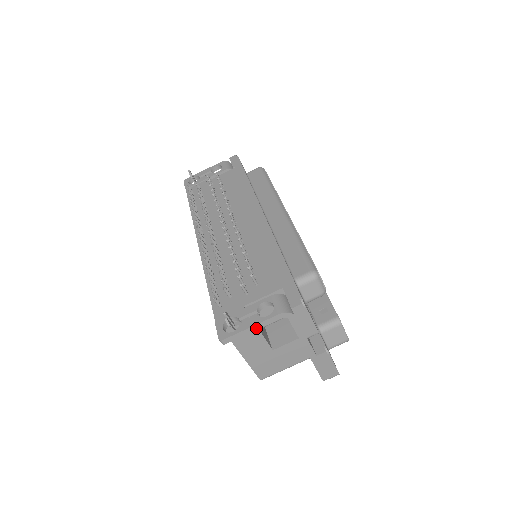
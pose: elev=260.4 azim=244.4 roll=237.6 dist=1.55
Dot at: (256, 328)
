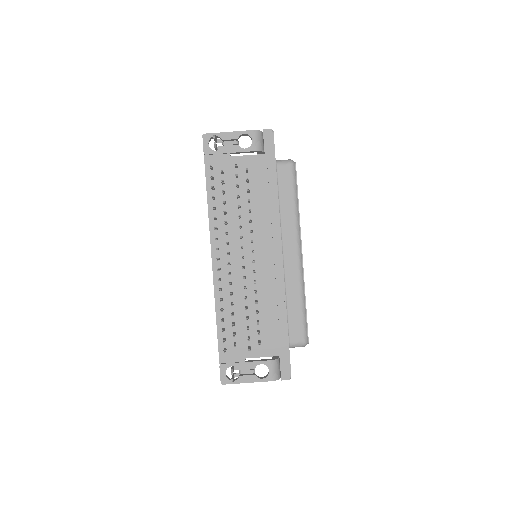
Dot at: (250, 381)
